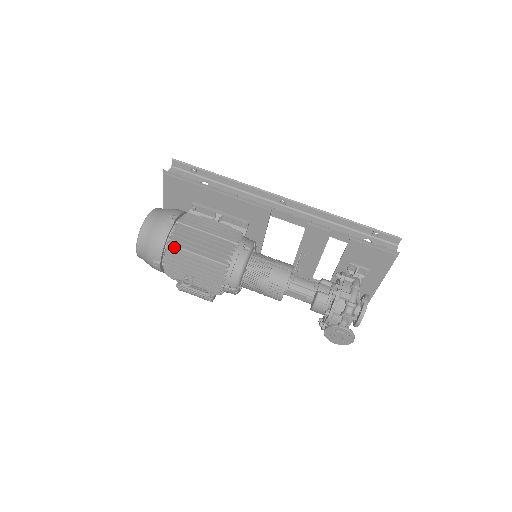
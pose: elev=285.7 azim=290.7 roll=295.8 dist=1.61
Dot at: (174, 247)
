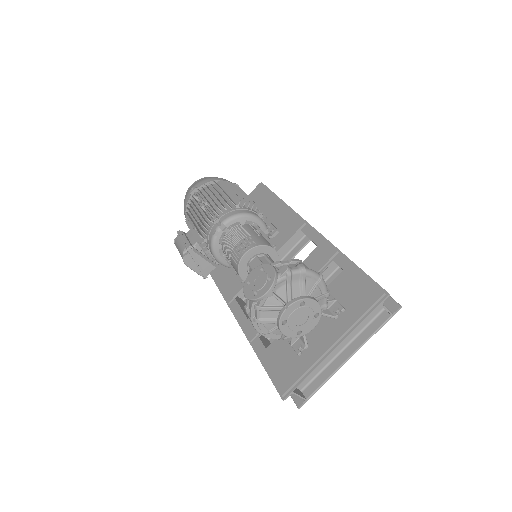
Dot at: (218, 184)
